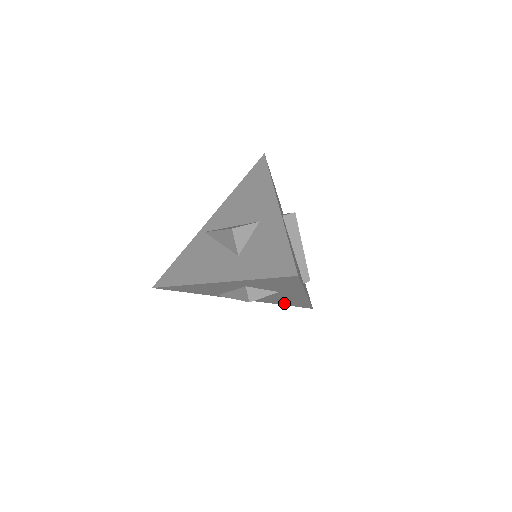
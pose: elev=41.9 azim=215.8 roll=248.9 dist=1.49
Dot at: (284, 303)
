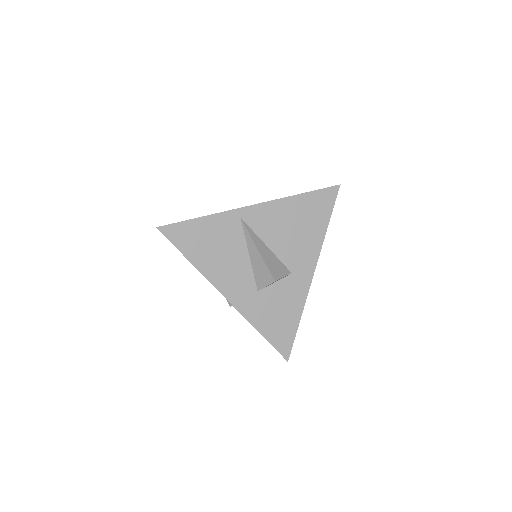
Dot at: occluded
